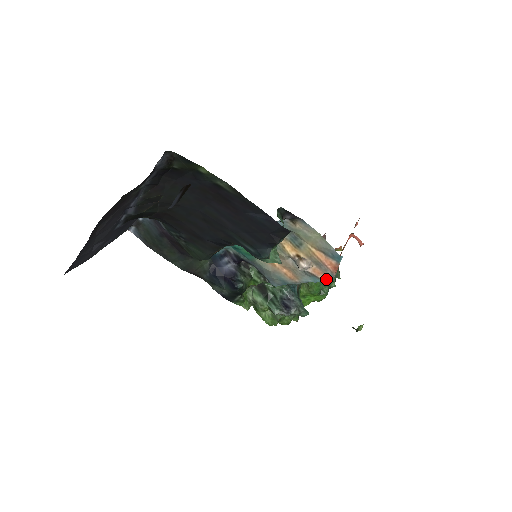
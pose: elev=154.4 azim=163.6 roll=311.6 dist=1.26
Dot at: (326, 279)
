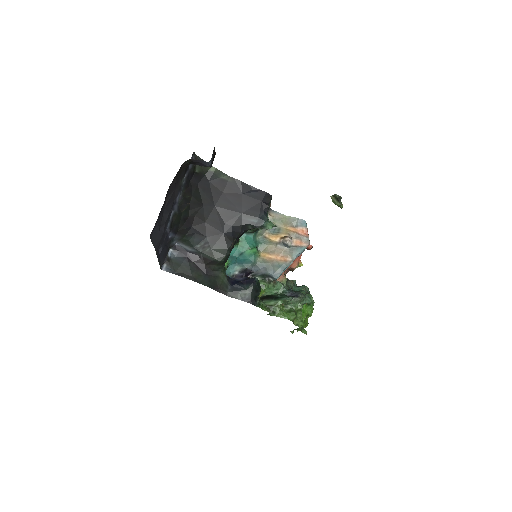
Dot at: (306, 244)
